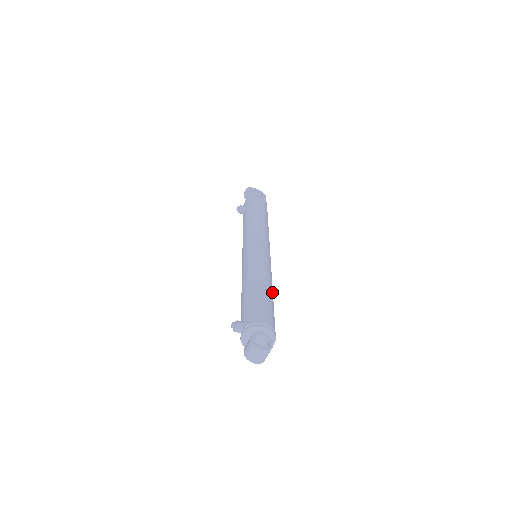
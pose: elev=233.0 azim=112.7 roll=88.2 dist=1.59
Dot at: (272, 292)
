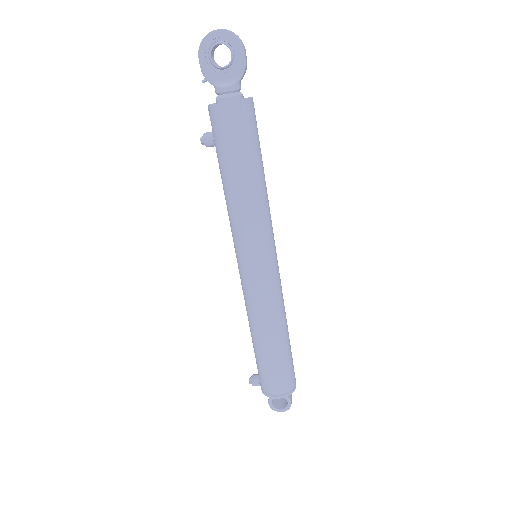
Dot at: (282, 336)
